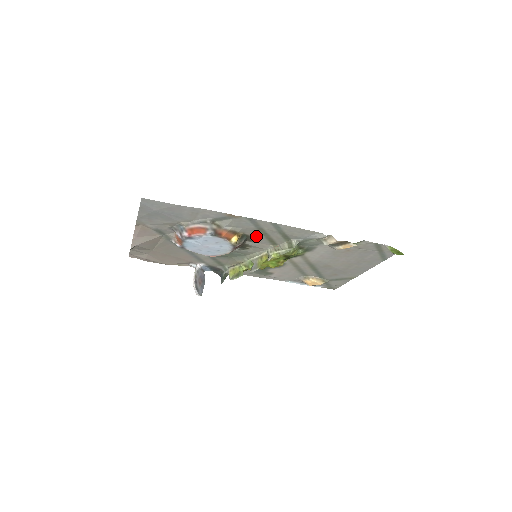
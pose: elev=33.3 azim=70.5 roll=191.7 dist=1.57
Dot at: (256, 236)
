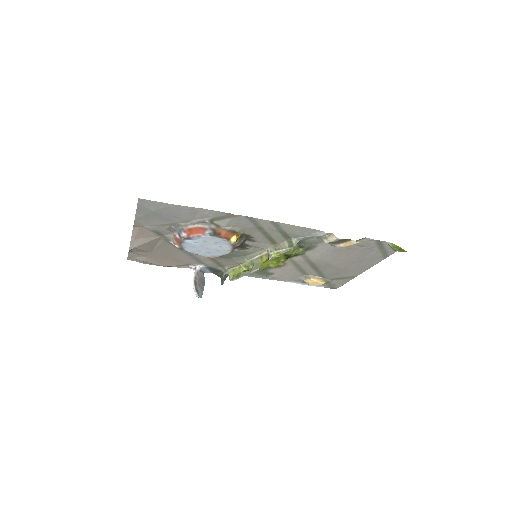
Dot at: (256, 235)
